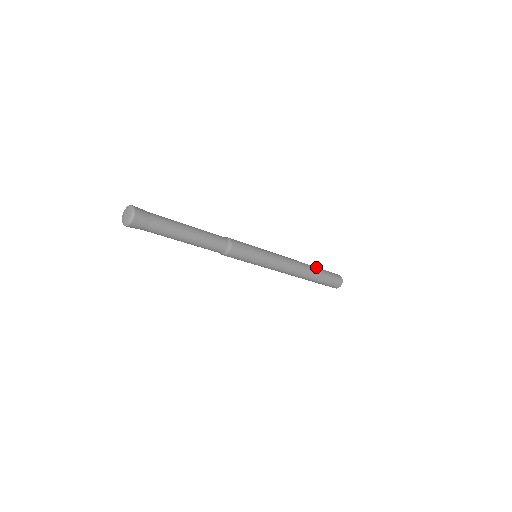
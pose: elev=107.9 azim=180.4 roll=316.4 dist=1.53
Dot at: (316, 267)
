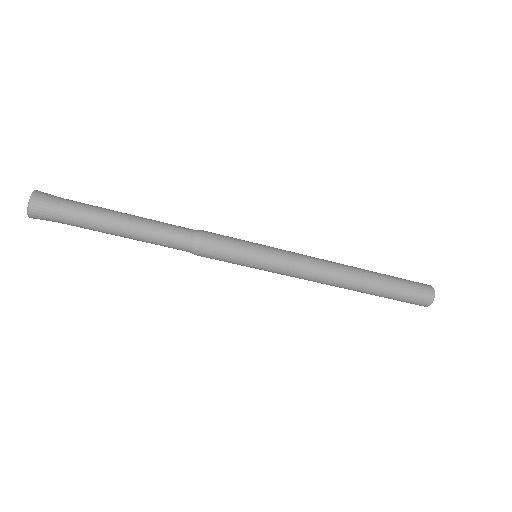
Dot at: (378, 274)
